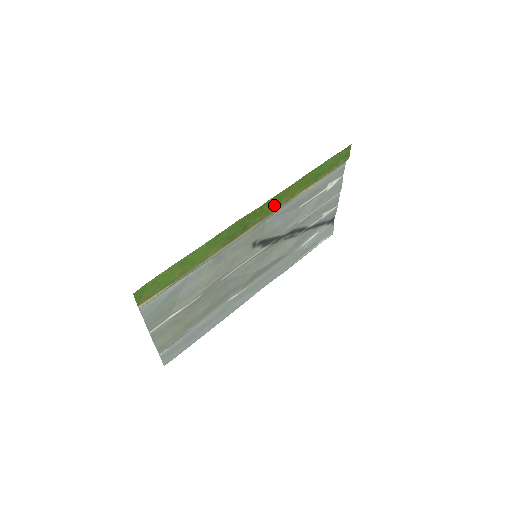
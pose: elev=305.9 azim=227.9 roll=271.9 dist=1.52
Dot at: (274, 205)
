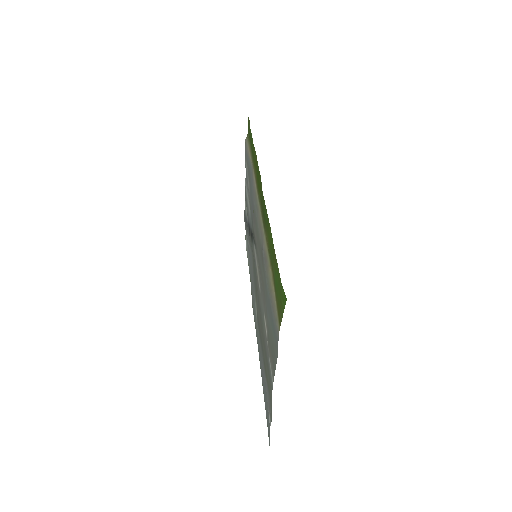
Dot at: (257, 179)
